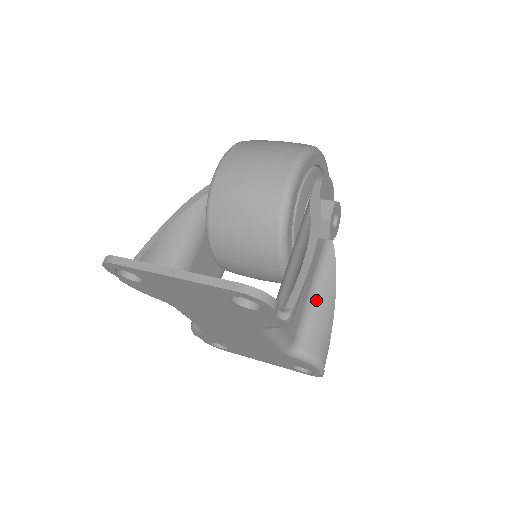
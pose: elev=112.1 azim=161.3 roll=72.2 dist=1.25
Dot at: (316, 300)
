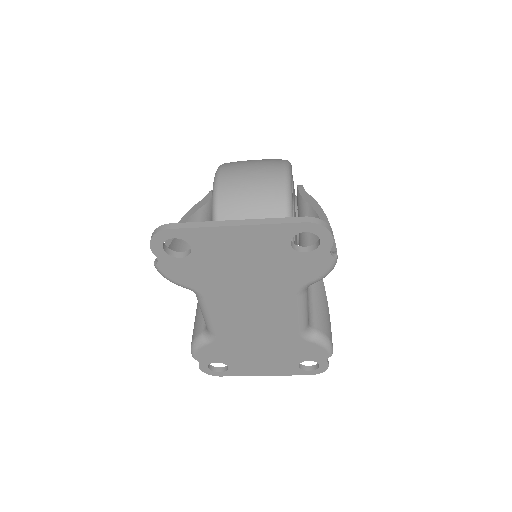
Dot at: (313, 290)
